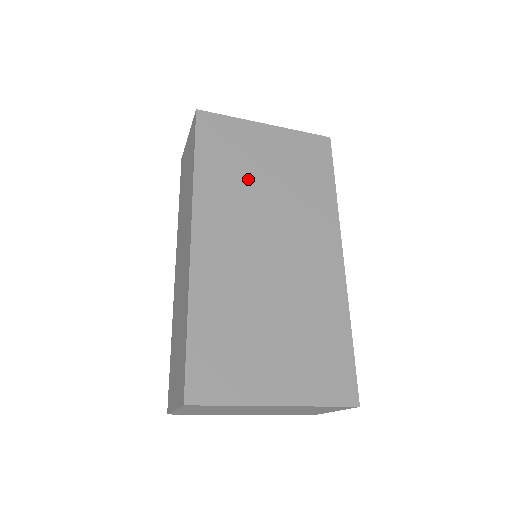
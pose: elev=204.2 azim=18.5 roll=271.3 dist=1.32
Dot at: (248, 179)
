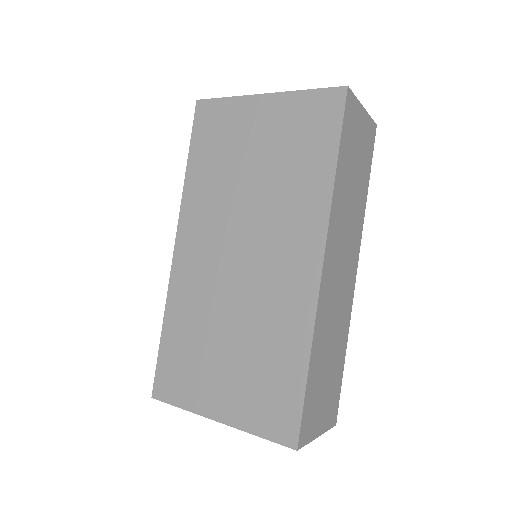
Dot at: (232, 176)
